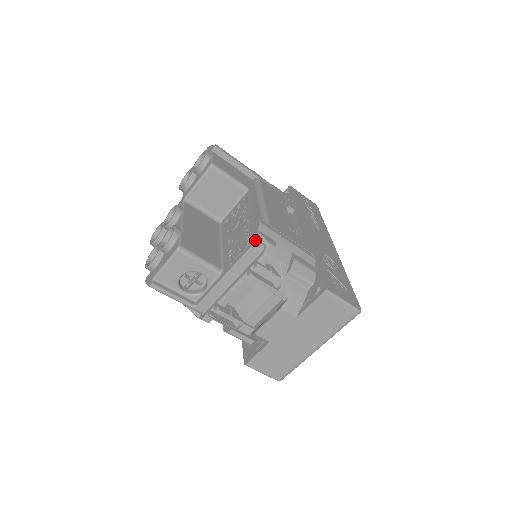
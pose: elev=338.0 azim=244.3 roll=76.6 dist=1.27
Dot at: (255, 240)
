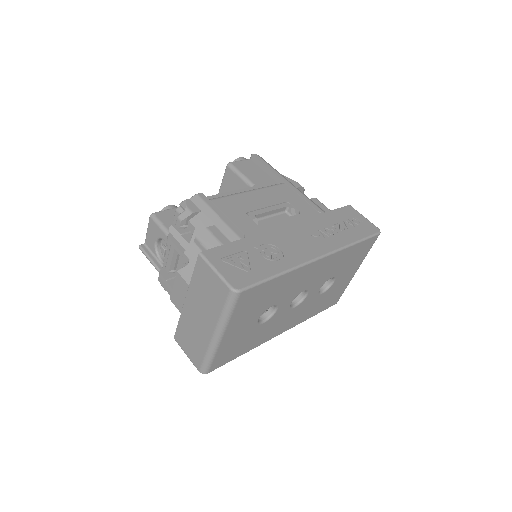
Dot at: (180, 205)
